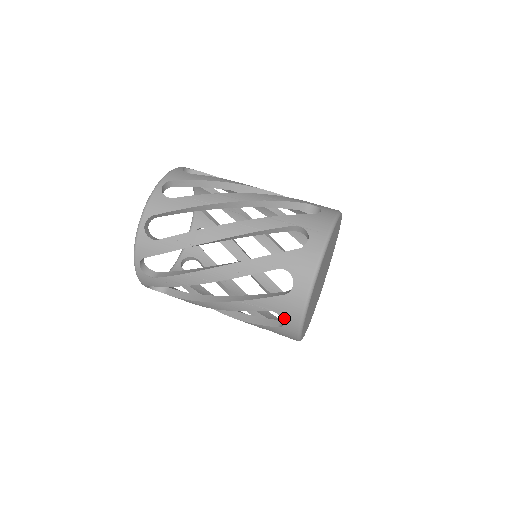
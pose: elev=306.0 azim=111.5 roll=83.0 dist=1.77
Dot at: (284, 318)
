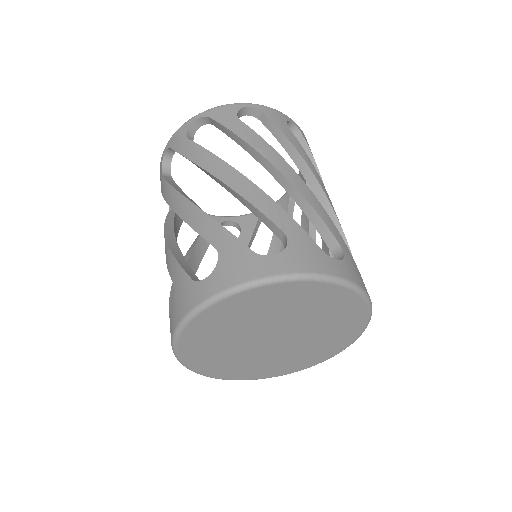
Dot at: (215, 271)
